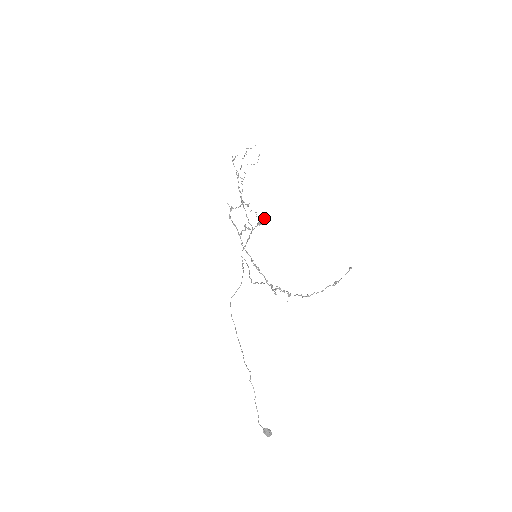
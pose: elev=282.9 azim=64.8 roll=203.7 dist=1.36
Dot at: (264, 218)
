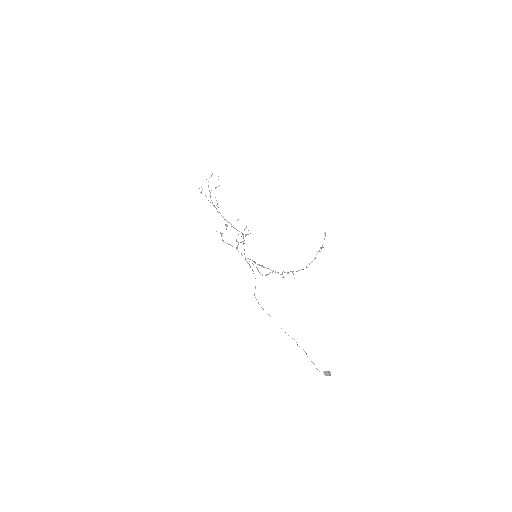
Dot at: occluded
